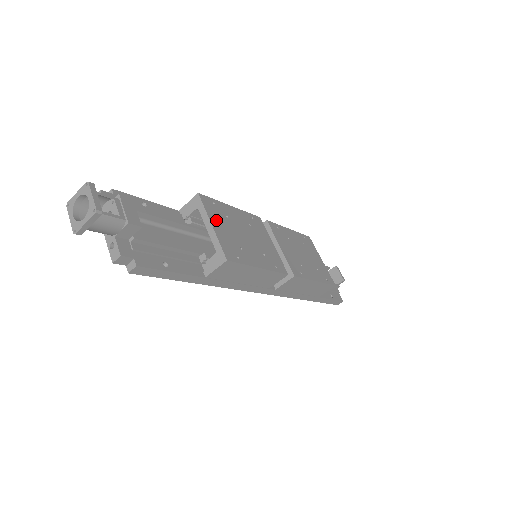
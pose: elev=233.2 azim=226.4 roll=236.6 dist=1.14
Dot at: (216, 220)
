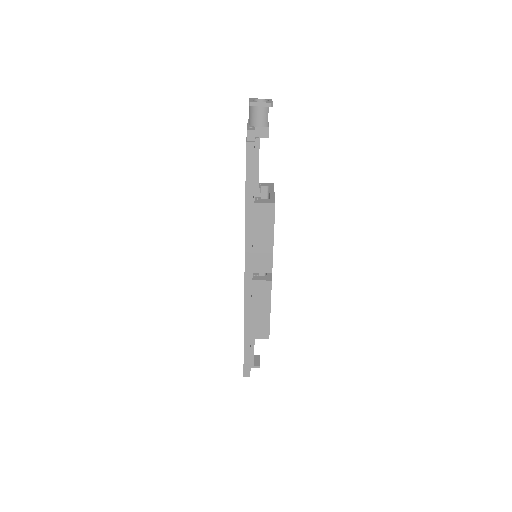
Dot at: occluded
